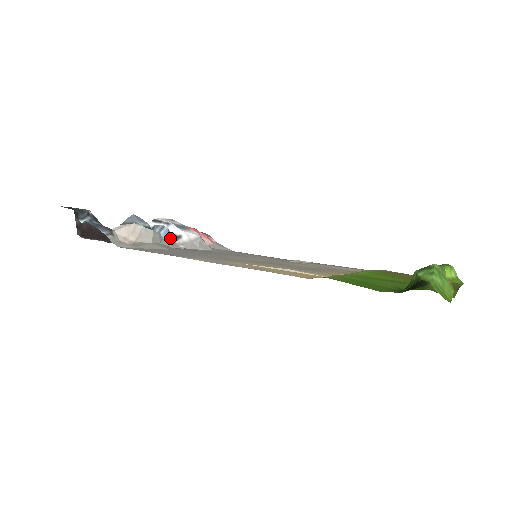
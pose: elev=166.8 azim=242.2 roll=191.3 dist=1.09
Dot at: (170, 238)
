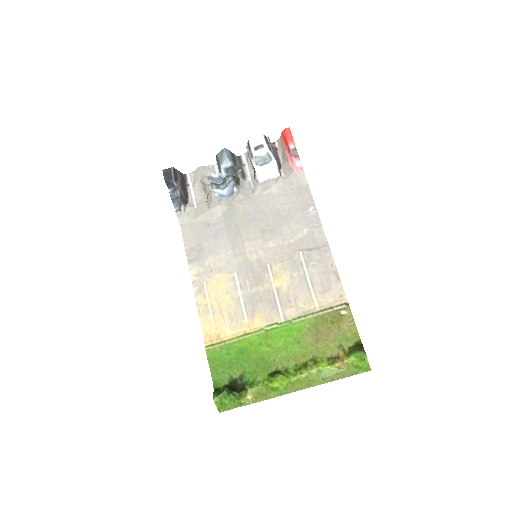
Dot at: (233, 192)
